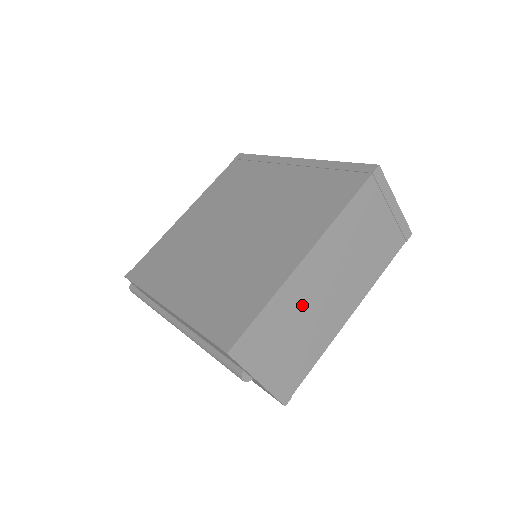
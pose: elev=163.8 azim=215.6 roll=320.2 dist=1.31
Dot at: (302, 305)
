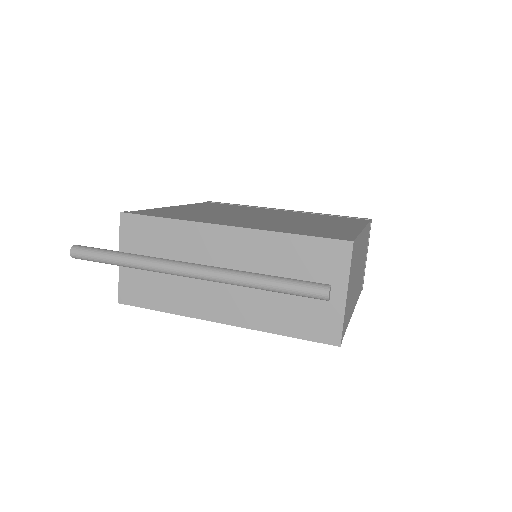
Dot at: (357, 264)
